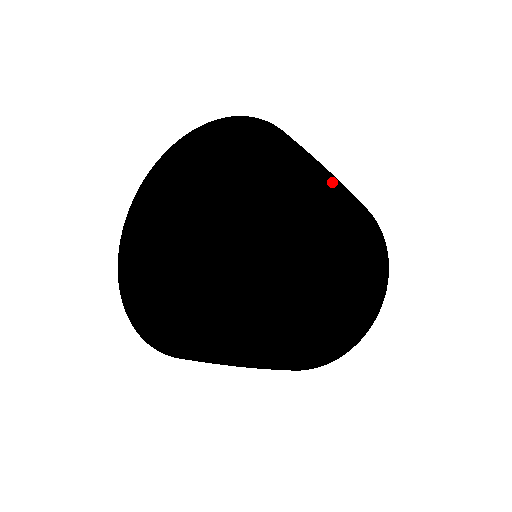
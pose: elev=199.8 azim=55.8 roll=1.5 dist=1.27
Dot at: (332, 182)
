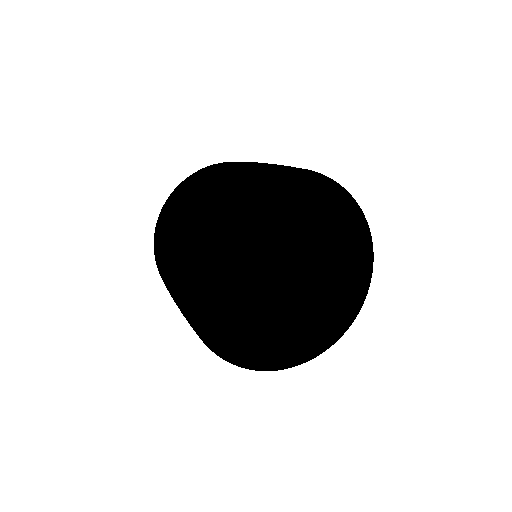
Dot at: occluded
